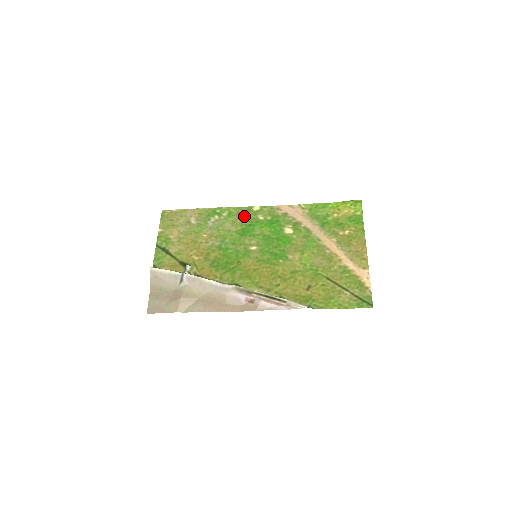
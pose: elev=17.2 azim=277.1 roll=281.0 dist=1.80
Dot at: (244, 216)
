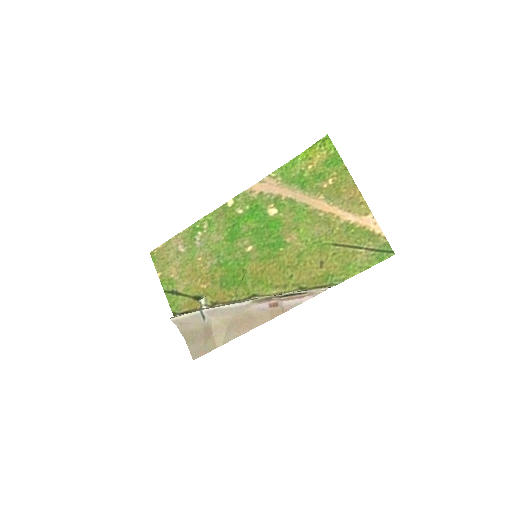
Dot at: (224, 218)
